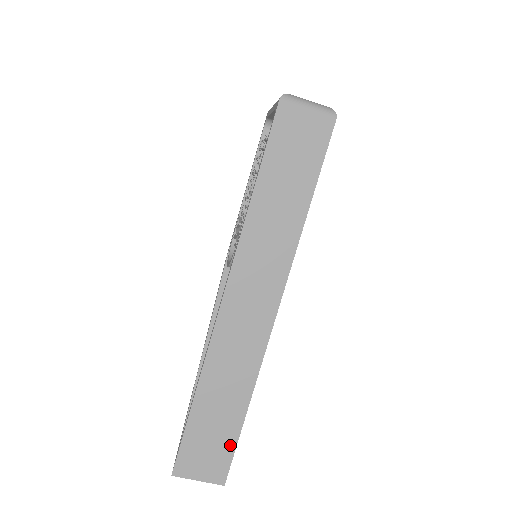
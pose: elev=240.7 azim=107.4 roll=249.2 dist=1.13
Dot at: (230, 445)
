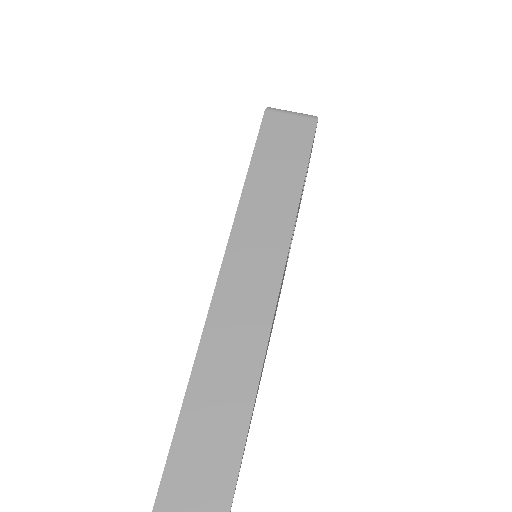
Dot at: (230, 473)
